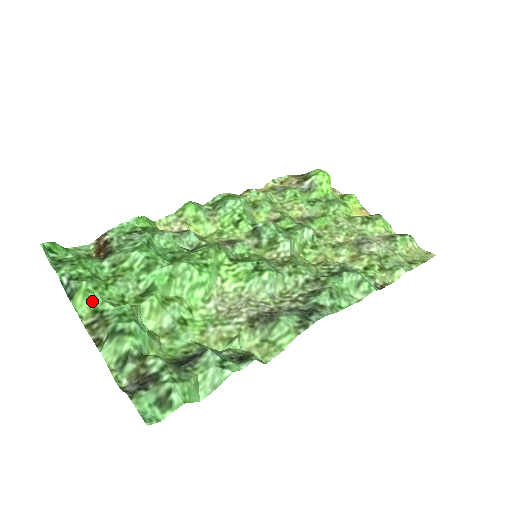
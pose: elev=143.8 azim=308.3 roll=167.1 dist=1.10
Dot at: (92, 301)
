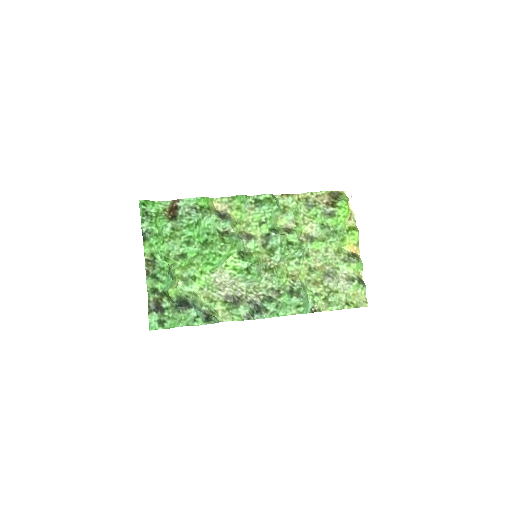
Dot at: (152, 250)
